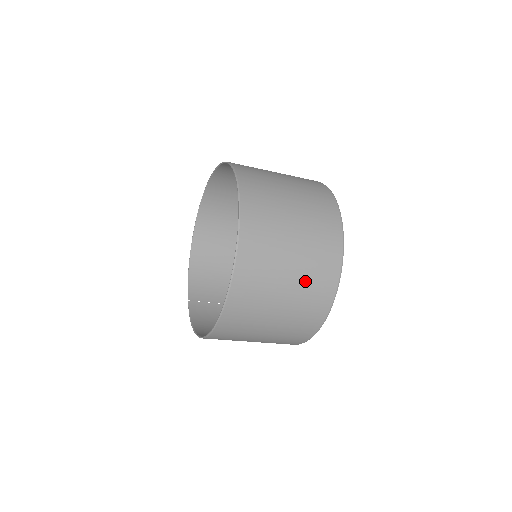
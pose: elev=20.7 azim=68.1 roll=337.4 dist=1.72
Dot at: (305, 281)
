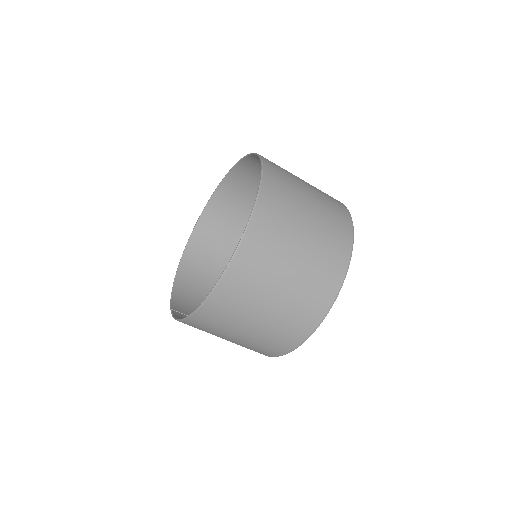
Dot at: (321, 239)
